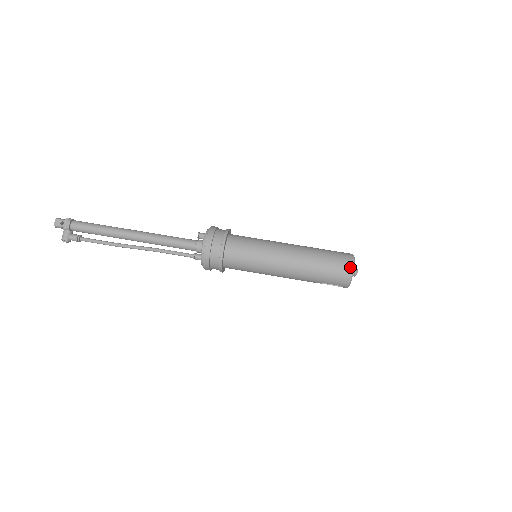
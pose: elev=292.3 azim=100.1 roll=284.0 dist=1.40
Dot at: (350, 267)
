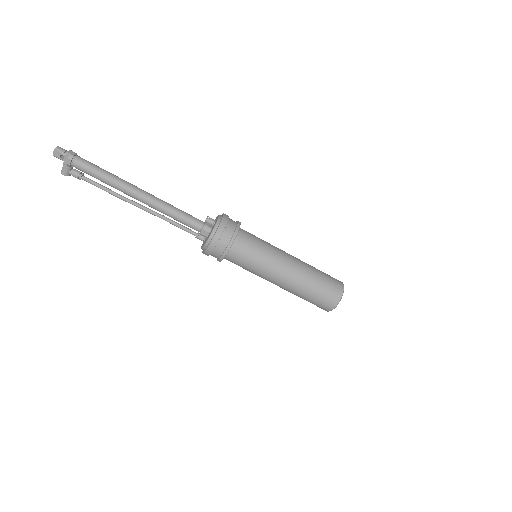
Dot at: (333, 306)
